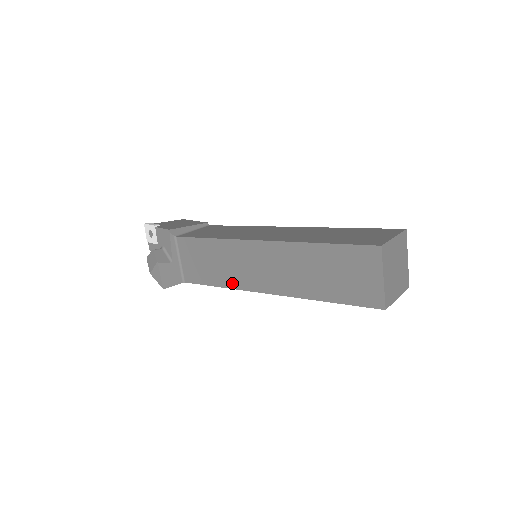
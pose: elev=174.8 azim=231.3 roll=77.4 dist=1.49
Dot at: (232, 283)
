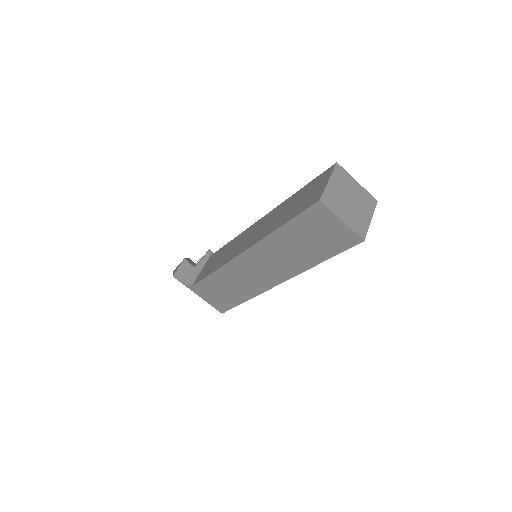
Dot at: (224, 262)
